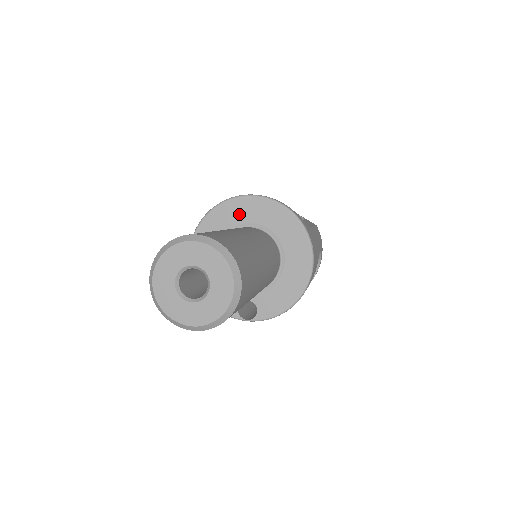
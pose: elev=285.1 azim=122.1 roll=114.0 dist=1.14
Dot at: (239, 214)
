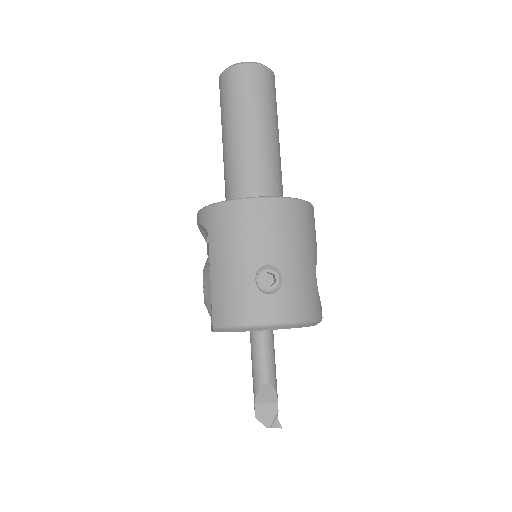
Dot at: occluded
